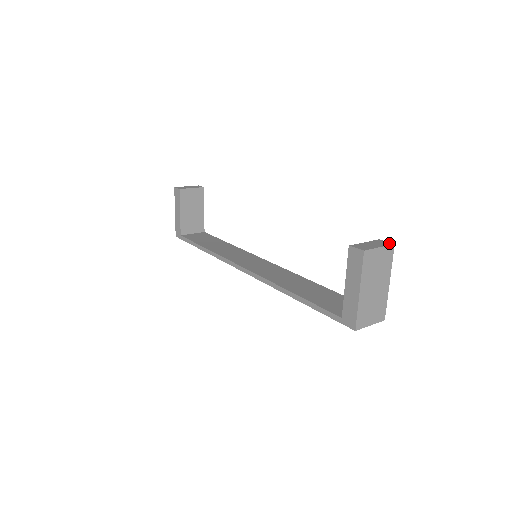
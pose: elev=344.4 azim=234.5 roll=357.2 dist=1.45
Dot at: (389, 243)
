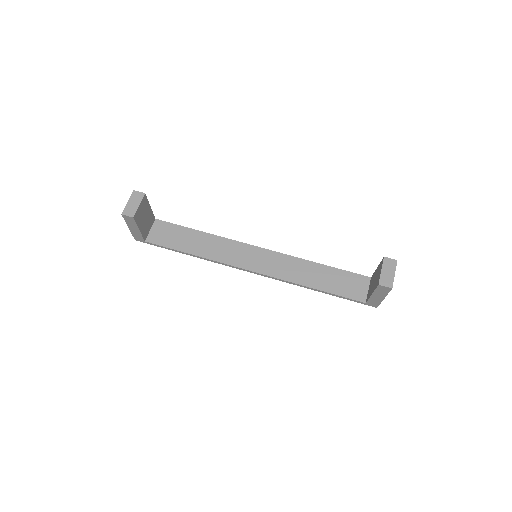
Dot at: (394, 262)
